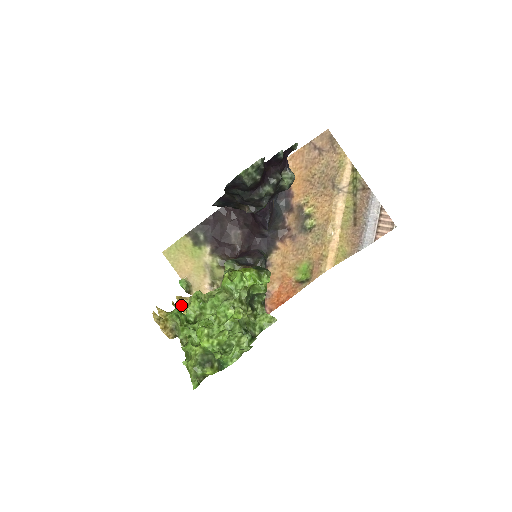
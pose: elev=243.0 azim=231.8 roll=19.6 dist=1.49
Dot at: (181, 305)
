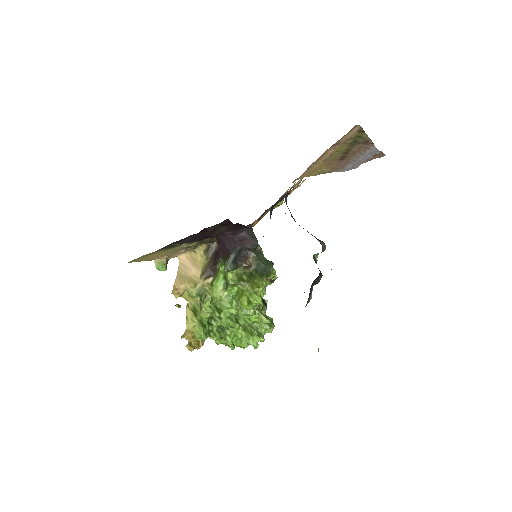
Dot at: (180, 296)
